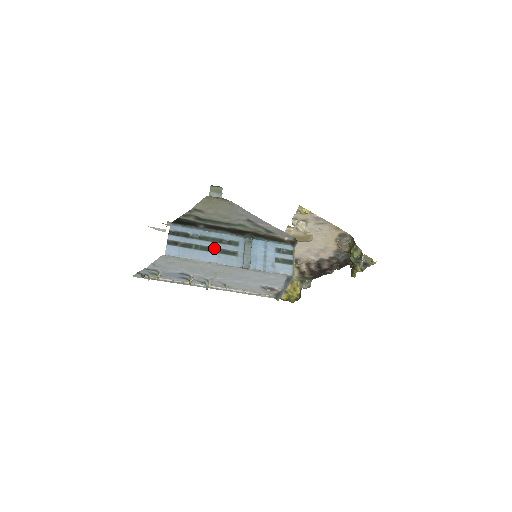
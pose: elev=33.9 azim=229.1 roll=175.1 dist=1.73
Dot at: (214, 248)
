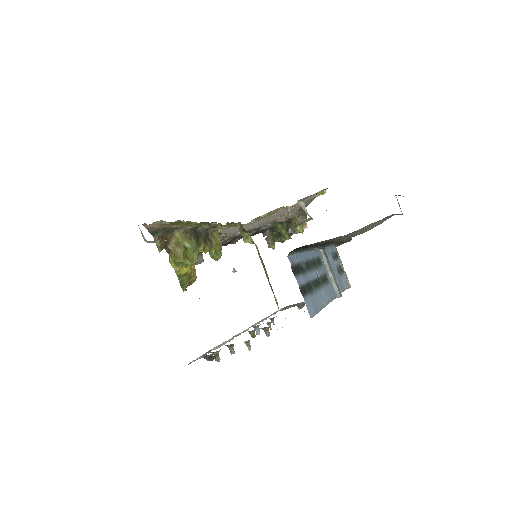
Dot at: (319, 278)
